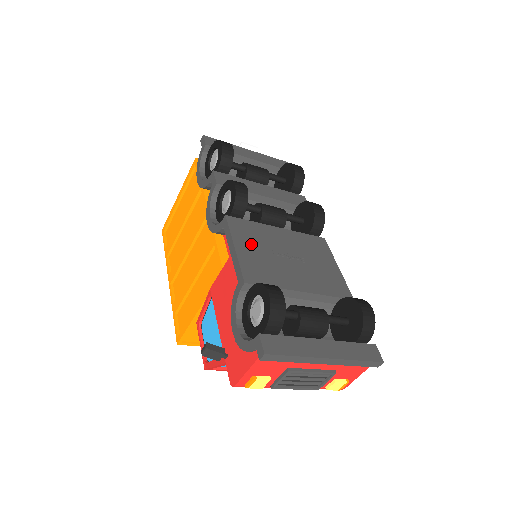
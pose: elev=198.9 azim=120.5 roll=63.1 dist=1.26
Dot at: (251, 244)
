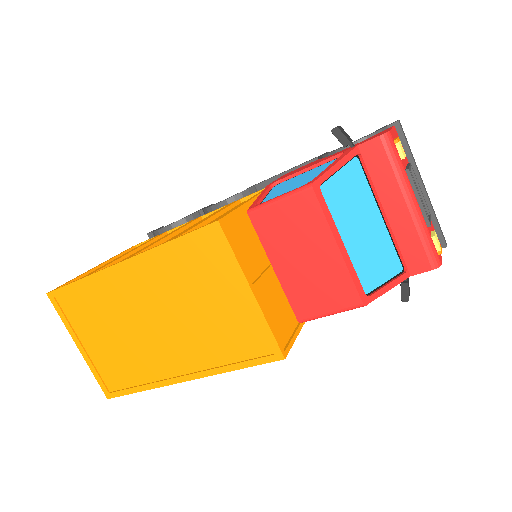
Dot at: occluded
